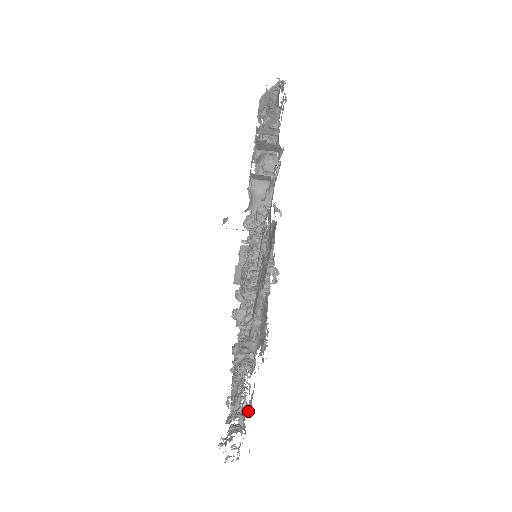
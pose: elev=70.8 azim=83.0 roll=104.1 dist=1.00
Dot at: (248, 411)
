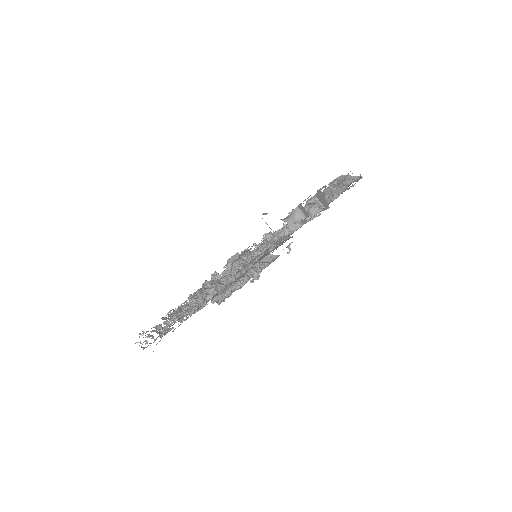
Dot at: (181, 321)
